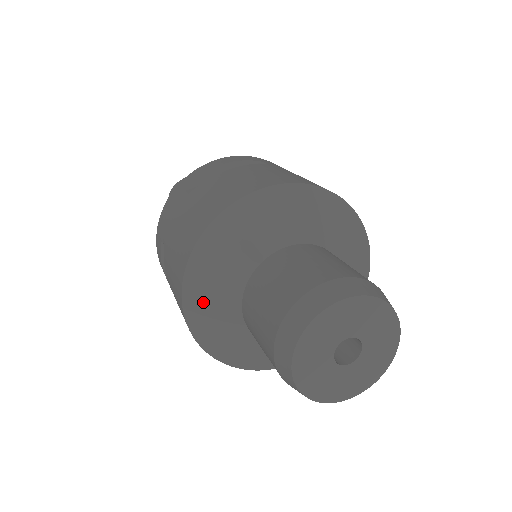
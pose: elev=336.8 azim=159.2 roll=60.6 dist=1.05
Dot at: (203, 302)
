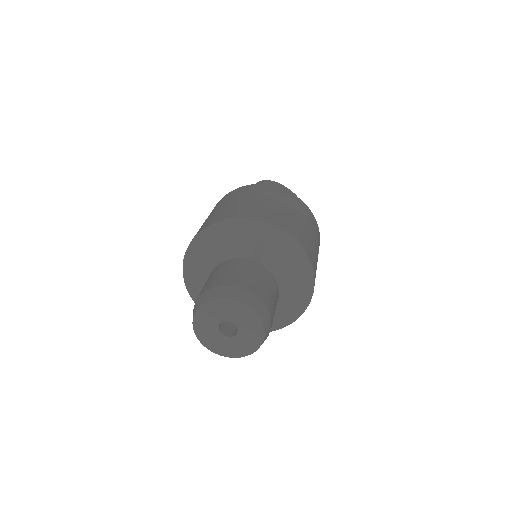
Dot at: (202, 248)
